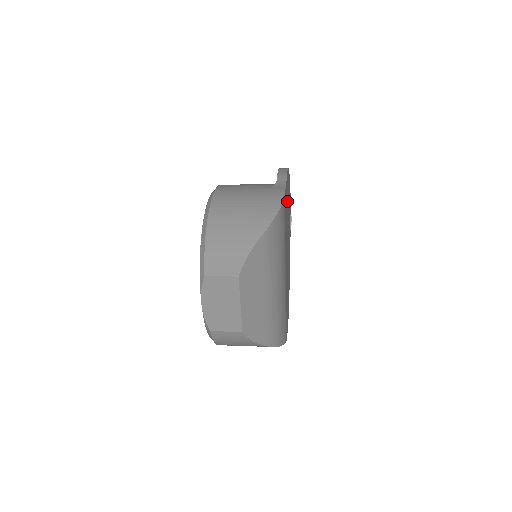
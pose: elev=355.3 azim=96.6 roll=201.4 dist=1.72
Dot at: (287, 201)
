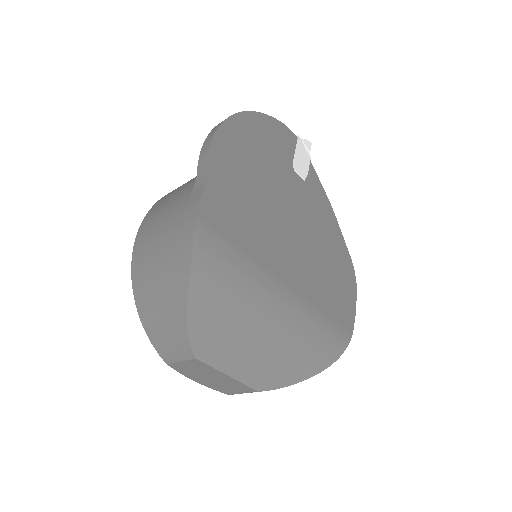
Dot at: (241, 178)
